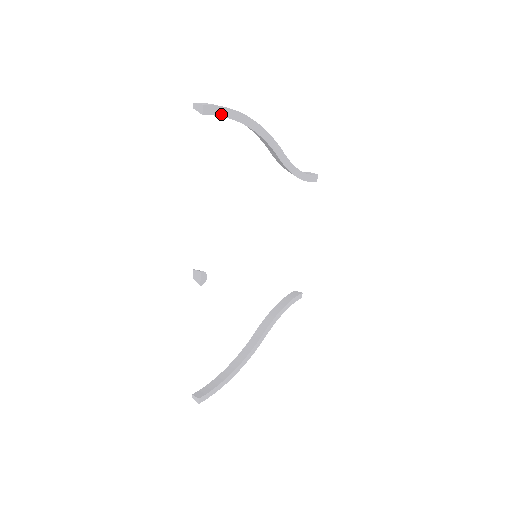
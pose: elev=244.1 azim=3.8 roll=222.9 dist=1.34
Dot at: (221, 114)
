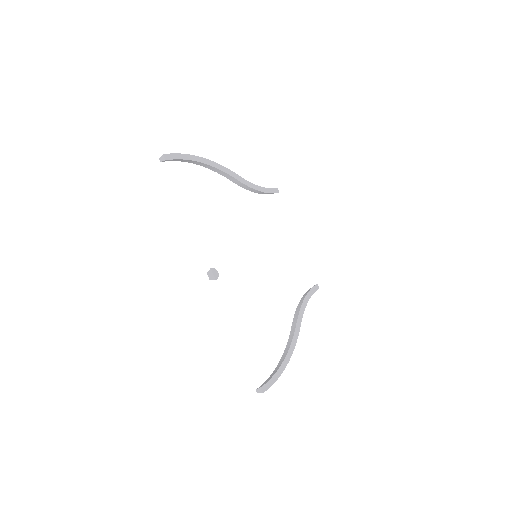
Dot at: (179, 158)
